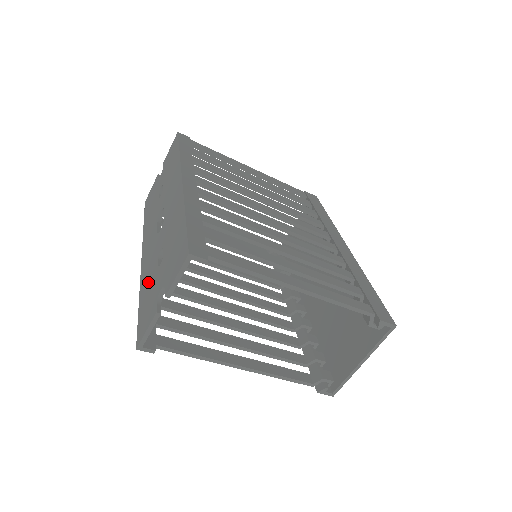
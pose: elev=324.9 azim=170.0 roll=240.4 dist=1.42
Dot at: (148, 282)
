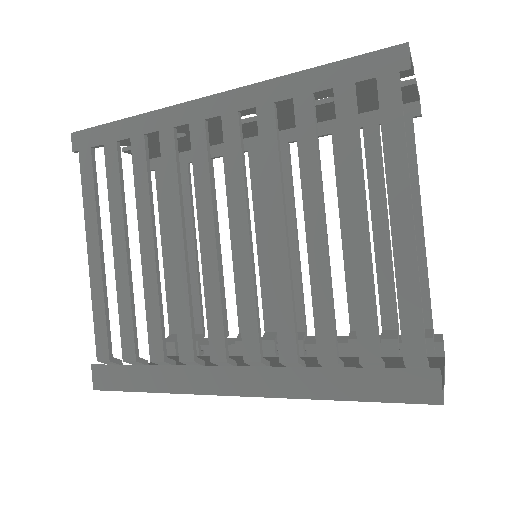
Dot at: occluded
